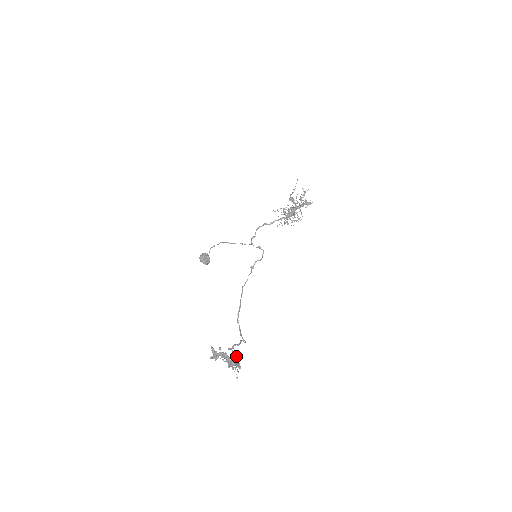
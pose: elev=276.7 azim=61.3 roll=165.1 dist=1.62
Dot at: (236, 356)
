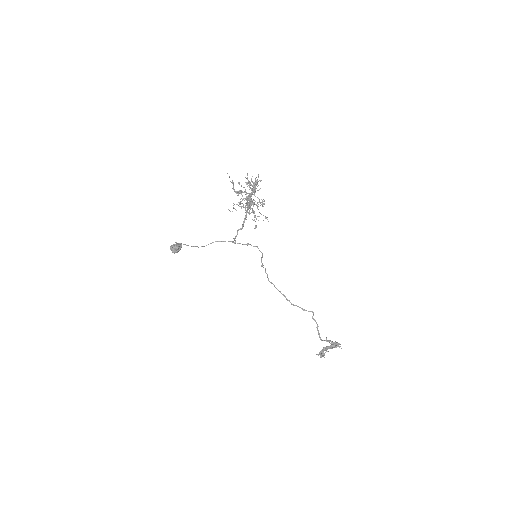
Dot at: (332, 342)
